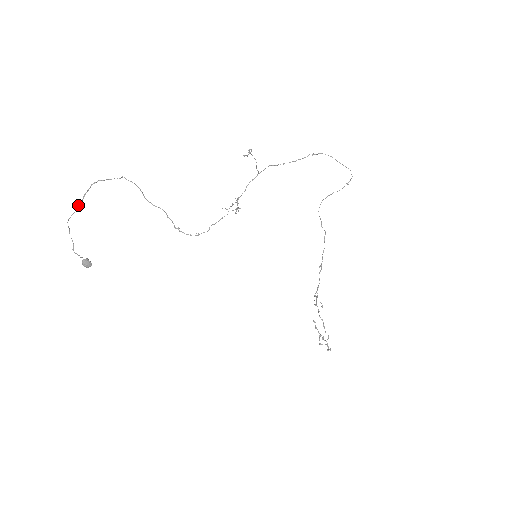
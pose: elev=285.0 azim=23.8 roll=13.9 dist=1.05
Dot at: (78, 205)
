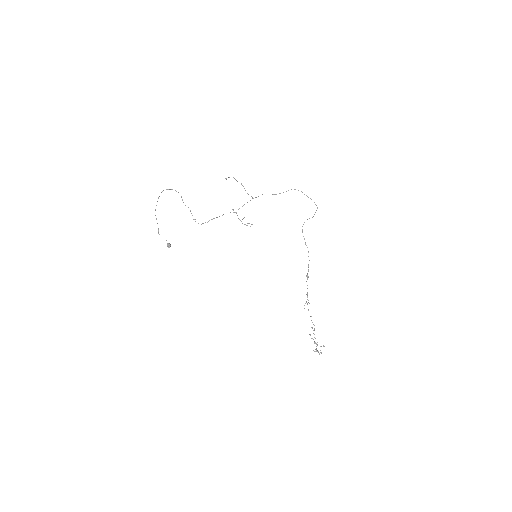
Dot at: occluded
